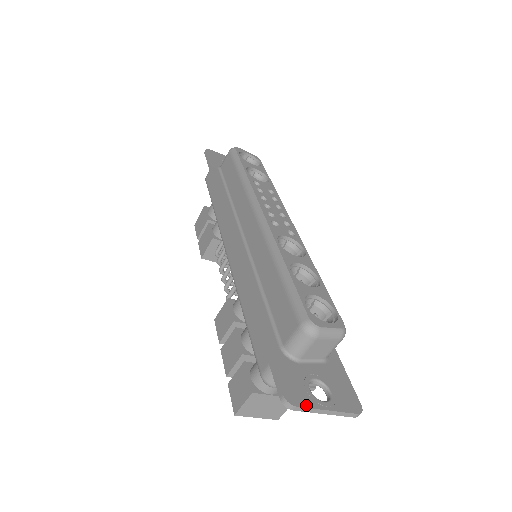
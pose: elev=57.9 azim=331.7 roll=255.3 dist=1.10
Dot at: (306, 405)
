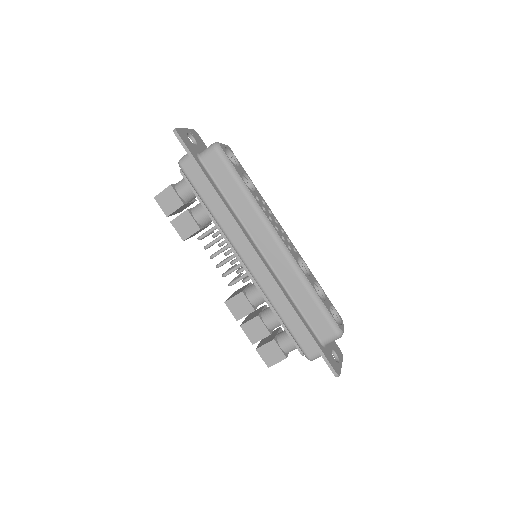
Dot at: (340, 371)
